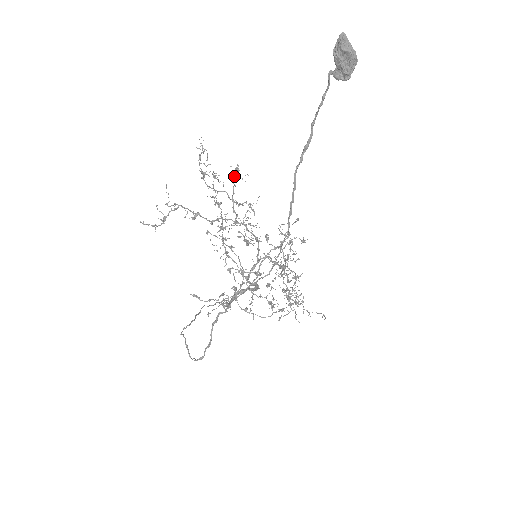
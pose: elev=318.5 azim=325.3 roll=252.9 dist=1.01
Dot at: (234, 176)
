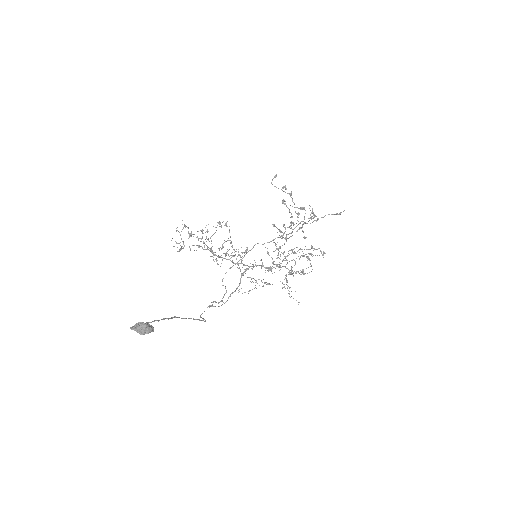
Dot at: occluded
